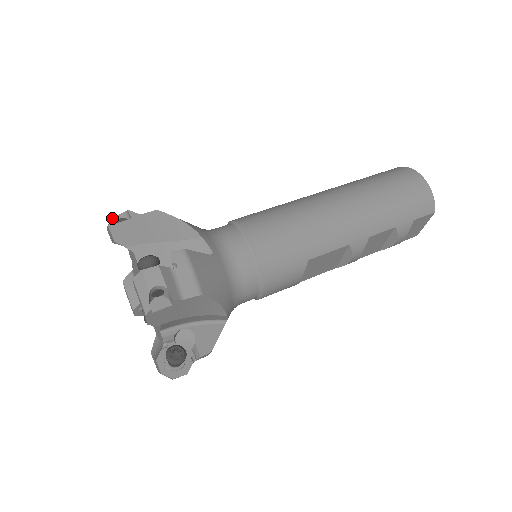
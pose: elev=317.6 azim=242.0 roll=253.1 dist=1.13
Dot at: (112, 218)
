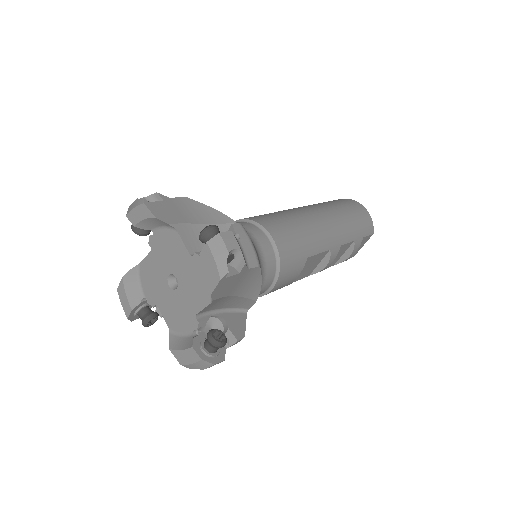
Dot at: (138, 199)
